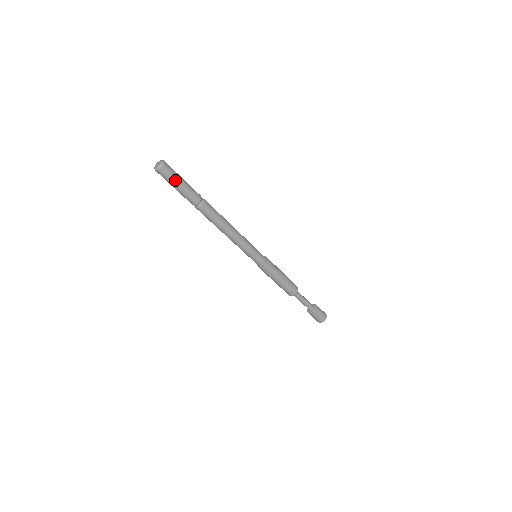
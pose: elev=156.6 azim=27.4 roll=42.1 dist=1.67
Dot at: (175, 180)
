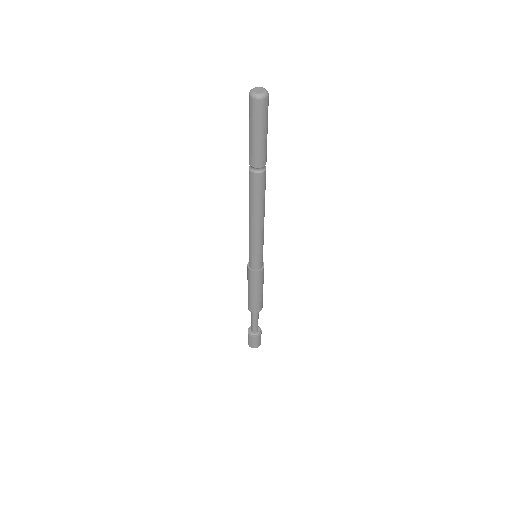
Dot at: (267, 121)
